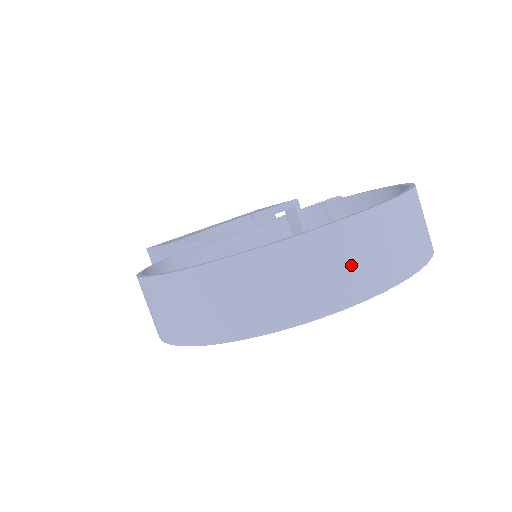
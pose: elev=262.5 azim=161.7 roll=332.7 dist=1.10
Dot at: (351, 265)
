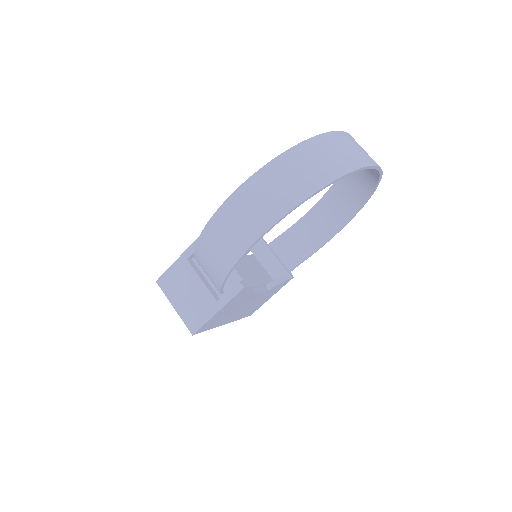
Dot at: (361, 150)
